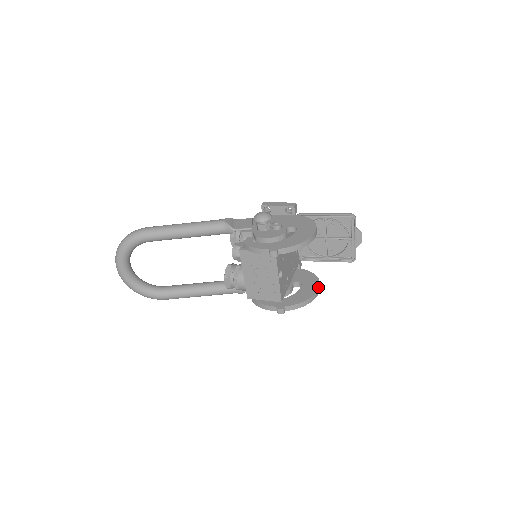
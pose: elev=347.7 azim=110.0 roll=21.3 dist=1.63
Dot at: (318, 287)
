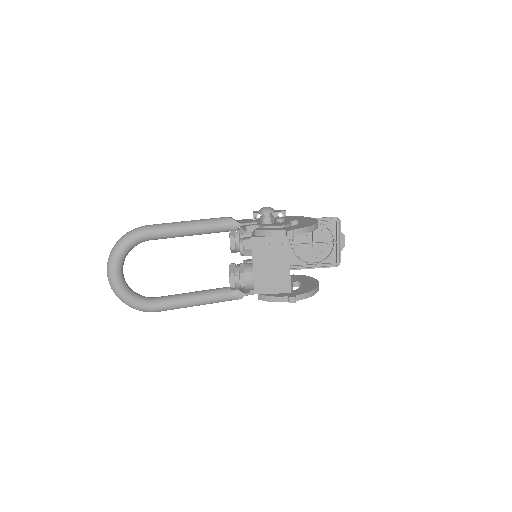
Dot at: (318, 282)
